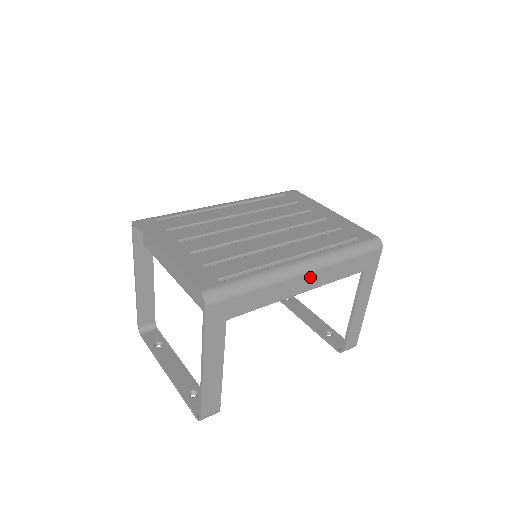
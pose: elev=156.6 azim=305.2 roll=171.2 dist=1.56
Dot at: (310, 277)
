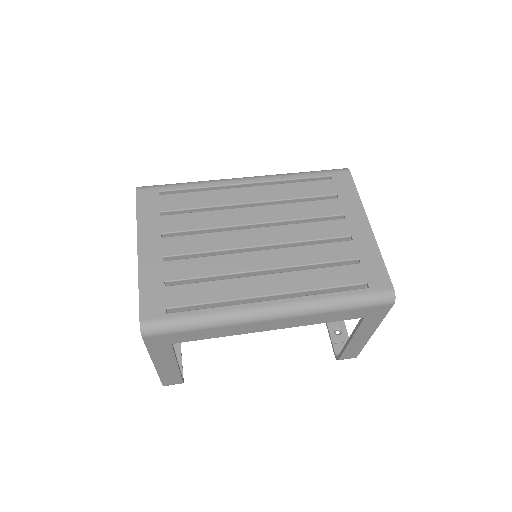
Dot at: (280, 321)
